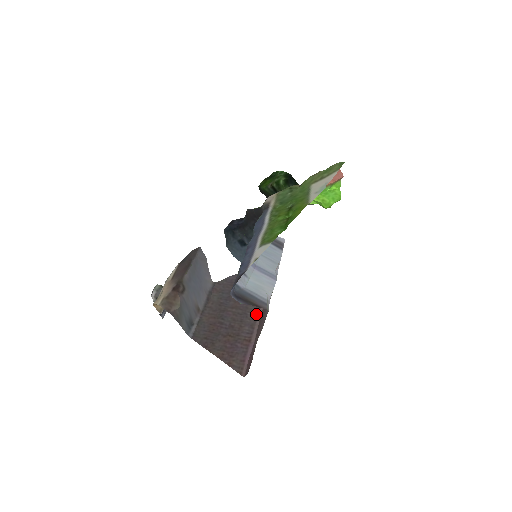
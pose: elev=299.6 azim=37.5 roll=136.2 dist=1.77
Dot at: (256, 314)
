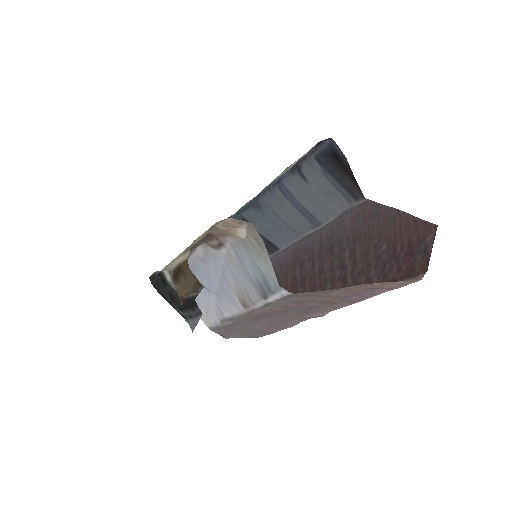
Dot at: occluded
